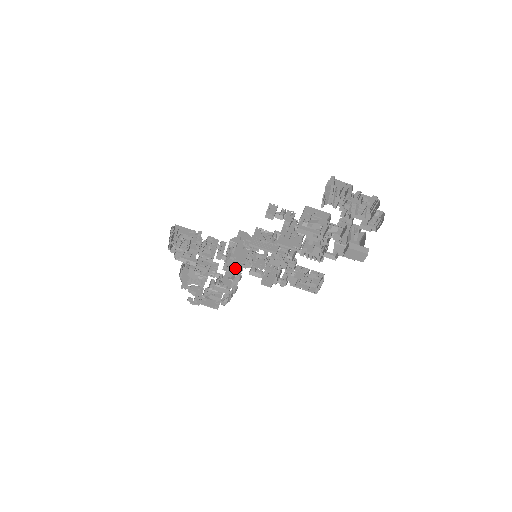
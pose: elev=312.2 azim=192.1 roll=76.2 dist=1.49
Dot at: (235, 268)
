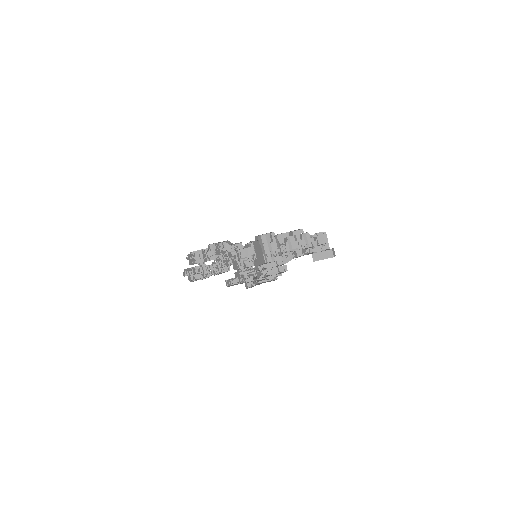
Dot at: occluded
